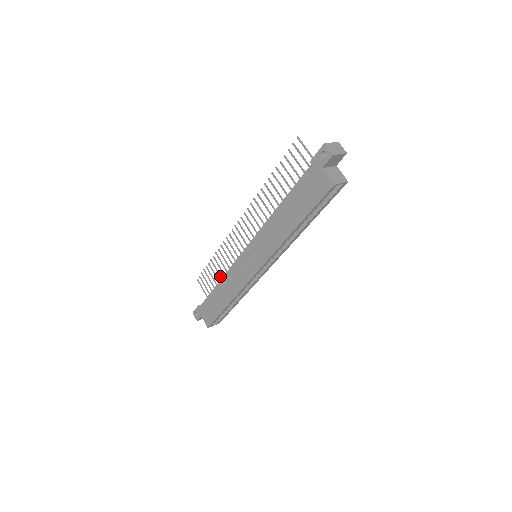
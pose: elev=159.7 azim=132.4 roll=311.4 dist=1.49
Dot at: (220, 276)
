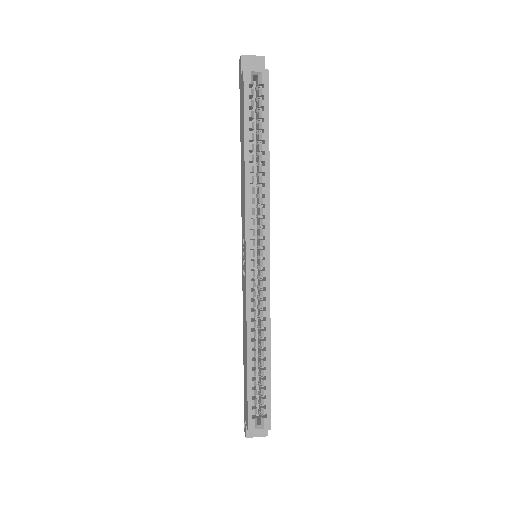
Dot at: occluded
